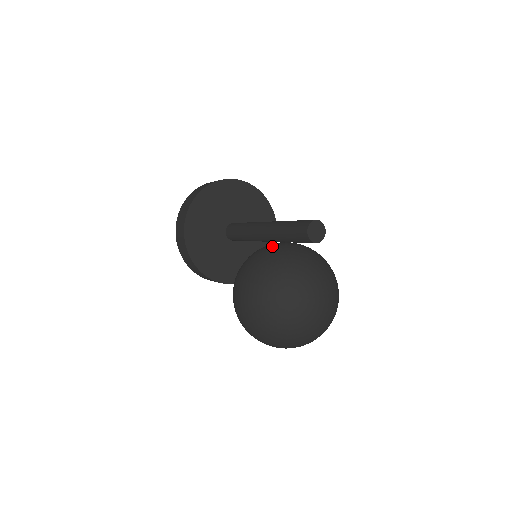
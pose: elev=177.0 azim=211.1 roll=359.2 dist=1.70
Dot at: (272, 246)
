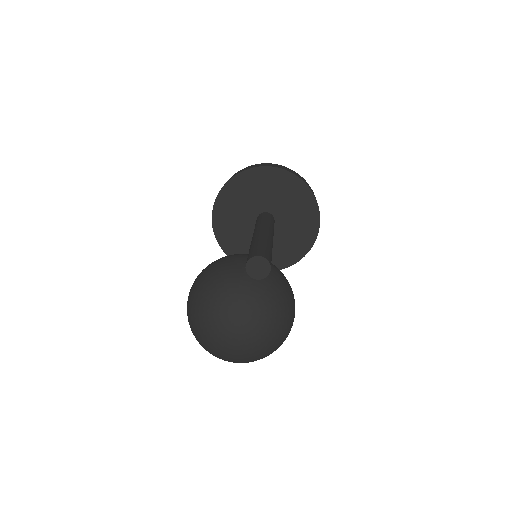
Dot at: (237, 258)
